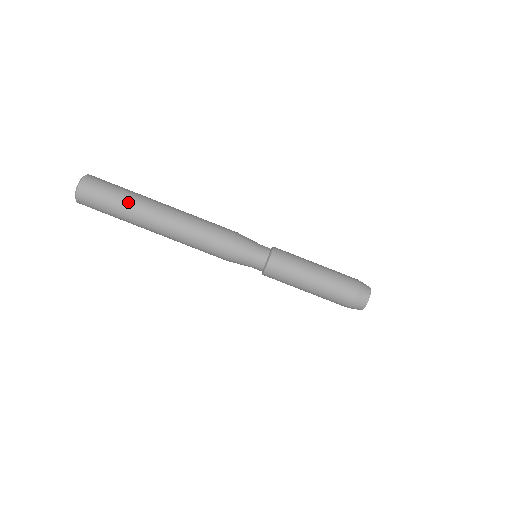
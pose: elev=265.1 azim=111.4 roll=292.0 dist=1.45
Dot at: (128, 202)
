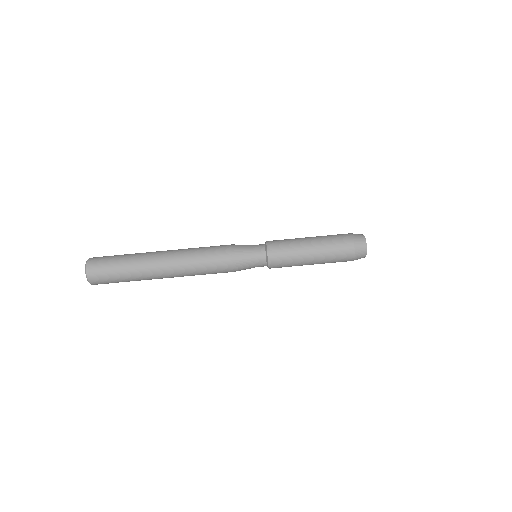
Dot at: (132, 273)
